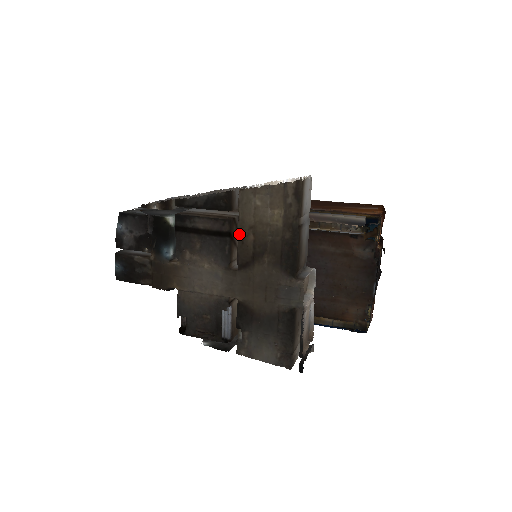
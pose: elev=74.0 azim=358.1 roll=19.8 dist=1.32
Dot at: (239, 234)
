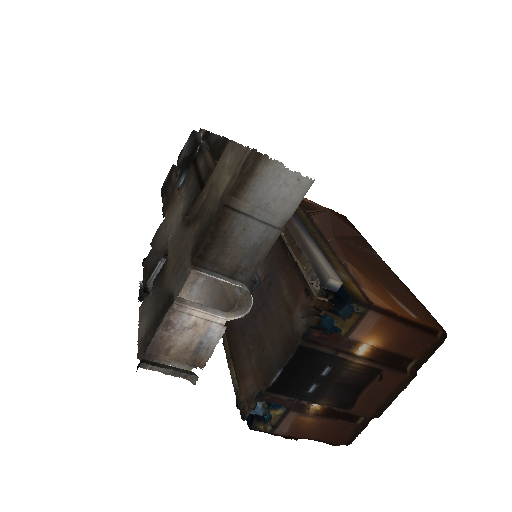
Dot at: (204, 187)
